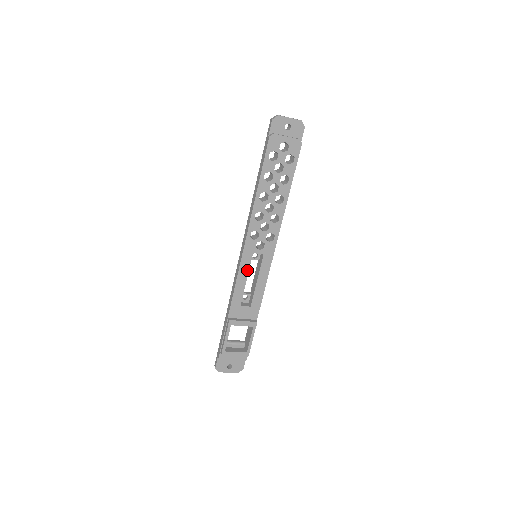
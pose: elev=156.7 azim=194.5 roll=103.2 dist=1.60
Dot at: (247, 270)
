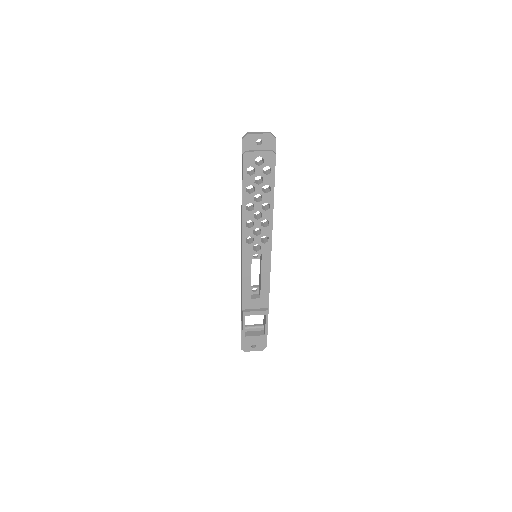
Dot at: (250, 270)
